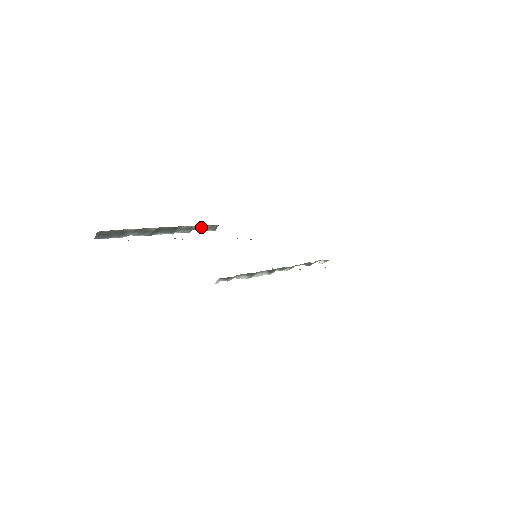
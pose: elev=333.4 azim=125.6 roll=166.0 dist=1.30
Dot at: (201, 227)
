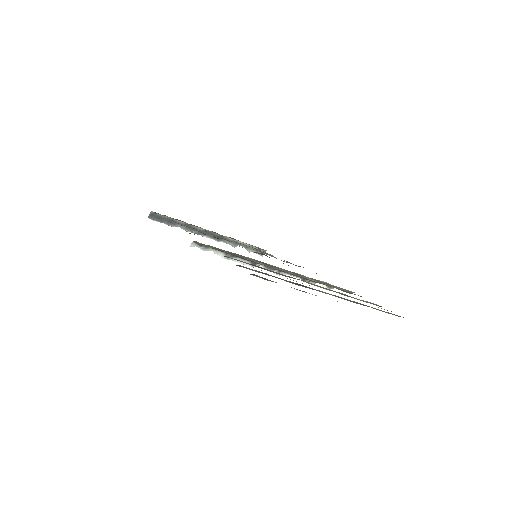
Dot at: (248, 246)
